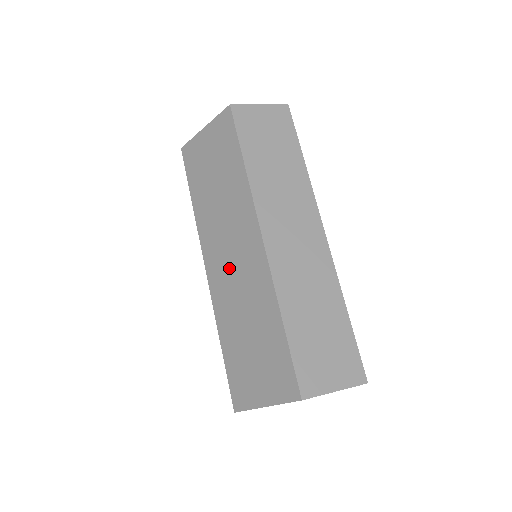
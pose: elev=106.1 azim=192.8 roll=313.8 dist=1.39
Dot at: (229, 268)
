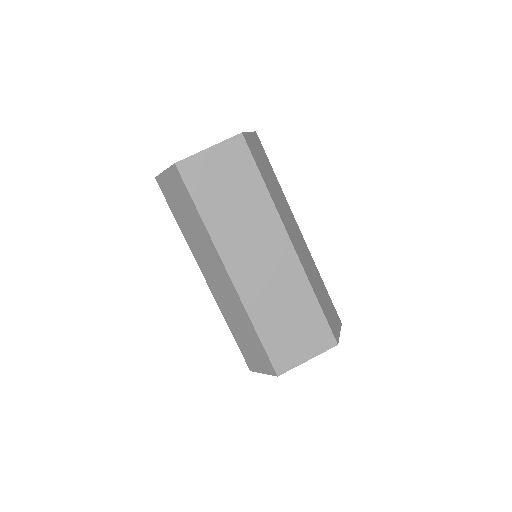
Dot at: (259, 270)
